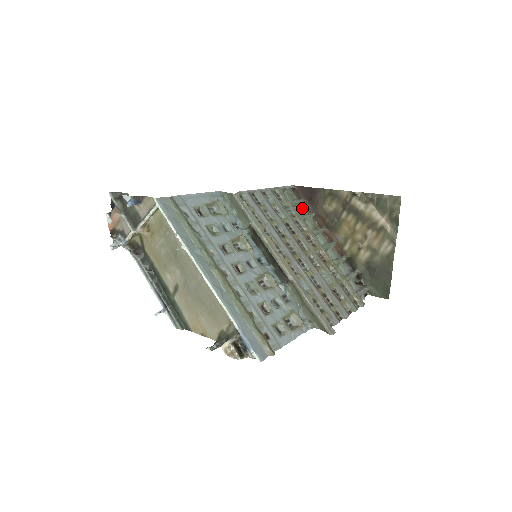
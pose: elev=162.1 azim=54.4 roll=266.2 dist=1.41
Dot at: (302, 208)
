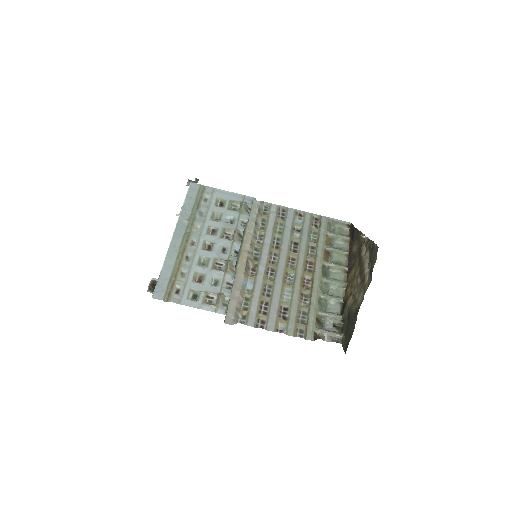
Dot at: (345, 244)
